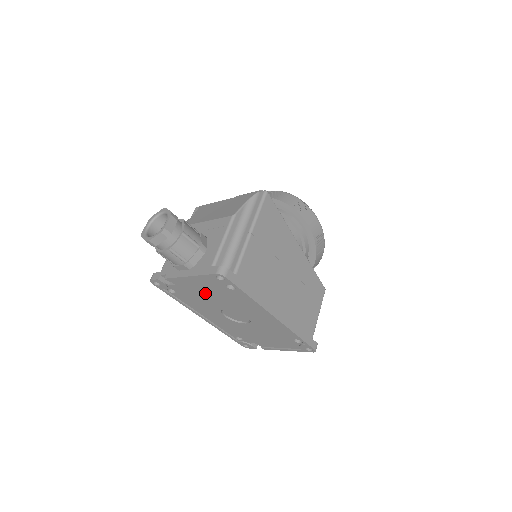
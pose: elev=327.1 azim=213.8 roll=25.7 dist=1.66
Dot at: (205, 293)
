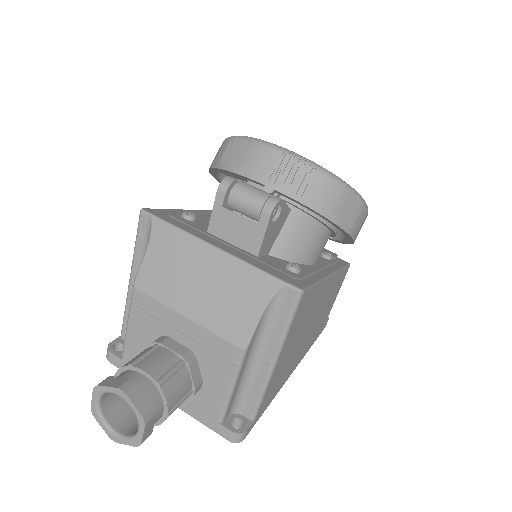
Dot at: occluded
